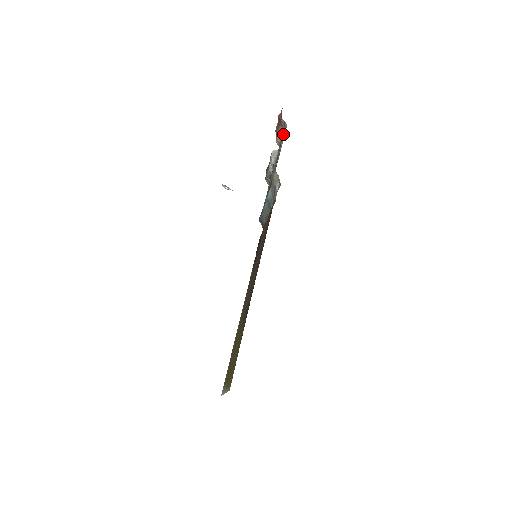
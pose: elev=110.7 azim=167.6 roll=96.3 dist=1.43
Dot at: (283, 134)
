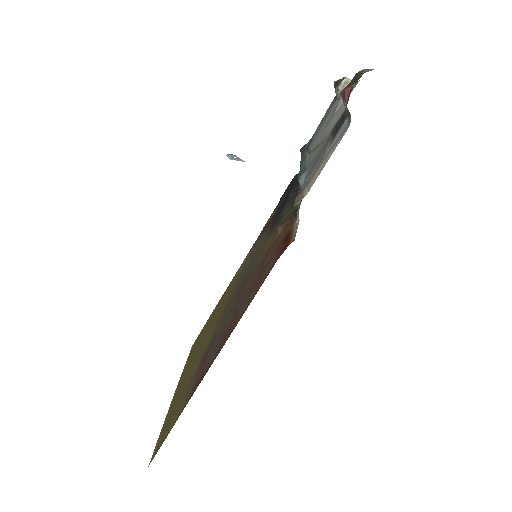
Dot at: (343, 125)
